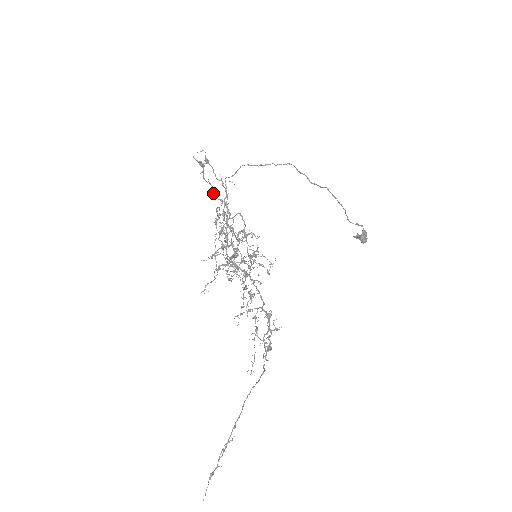
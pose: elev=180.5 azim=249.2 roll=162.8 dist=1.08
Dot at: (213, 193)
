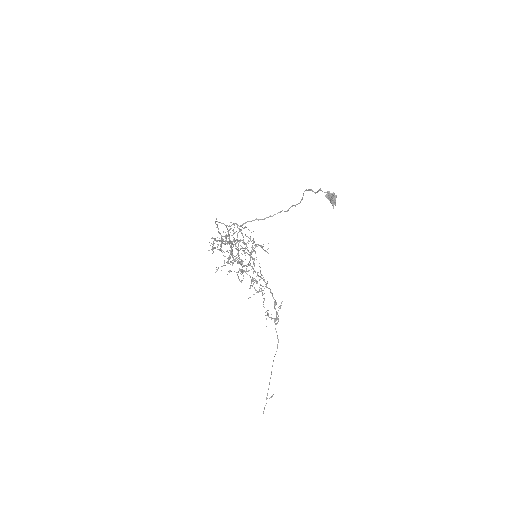
Dot at: occluded
